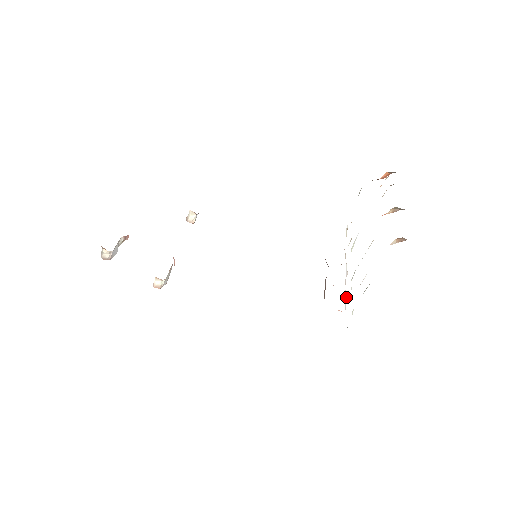
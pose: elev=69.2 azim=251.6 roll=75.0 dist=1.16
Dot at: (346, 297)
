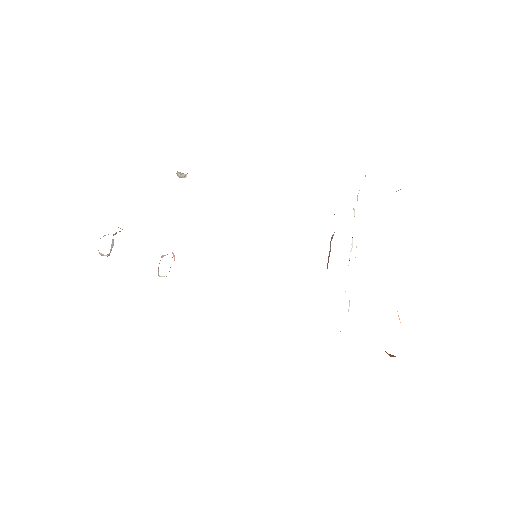
Dot at: occluded
